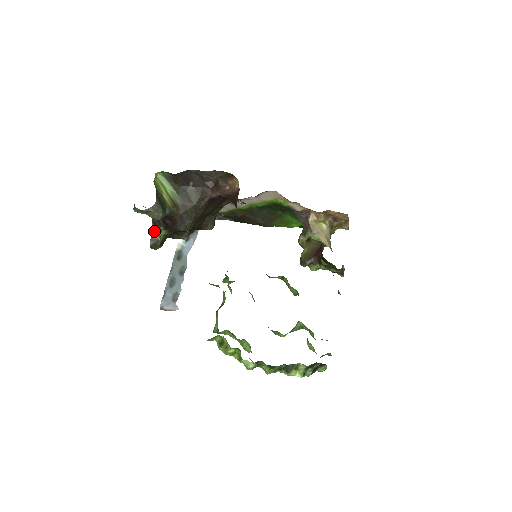
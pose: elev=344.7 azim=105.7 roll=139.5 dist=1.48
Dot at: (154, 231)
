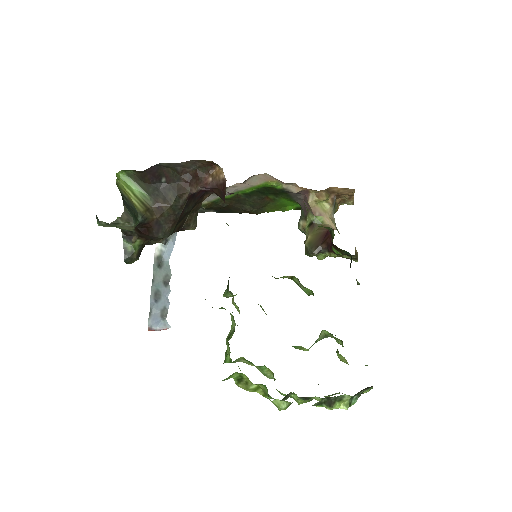
Dot at: (126, 242)
